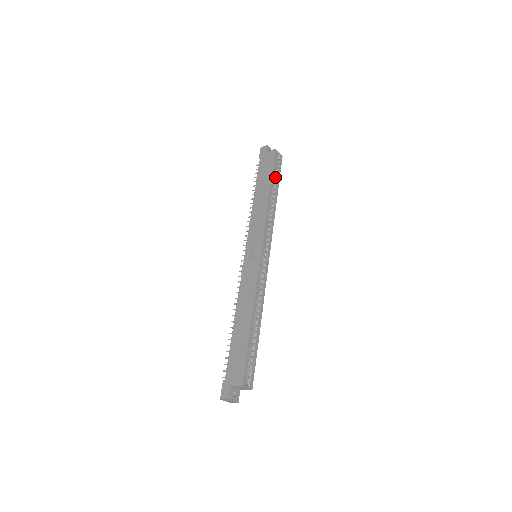
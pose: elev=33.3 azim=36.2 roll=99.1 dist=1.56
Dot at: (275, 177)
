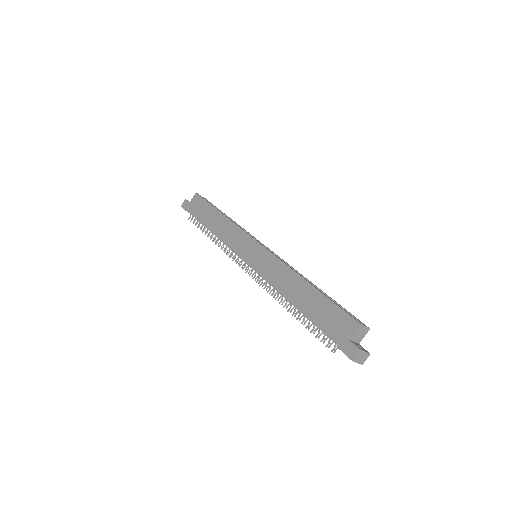
Dot at: occluded
